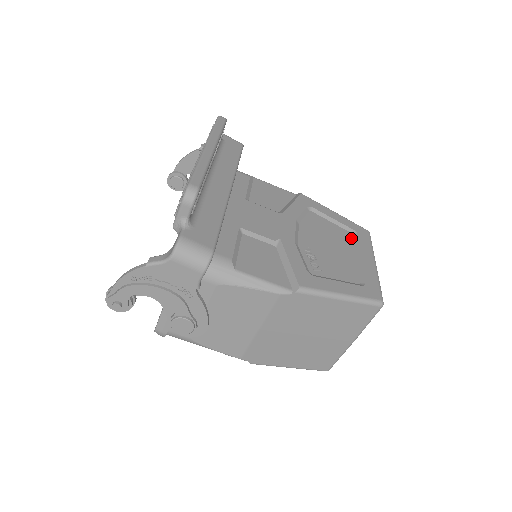
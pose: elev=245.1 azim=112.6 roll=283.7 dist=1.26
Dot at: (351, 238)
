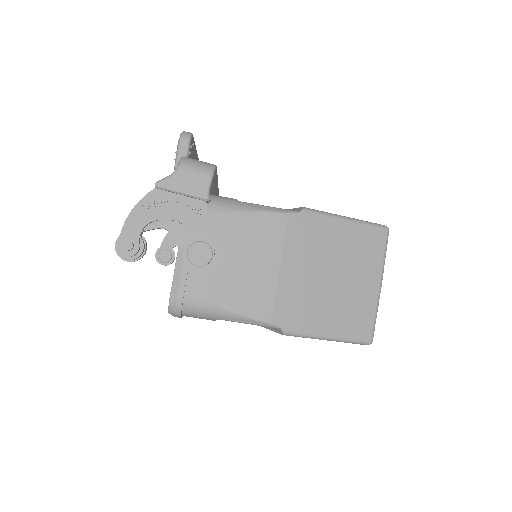
Dot at: occluded
